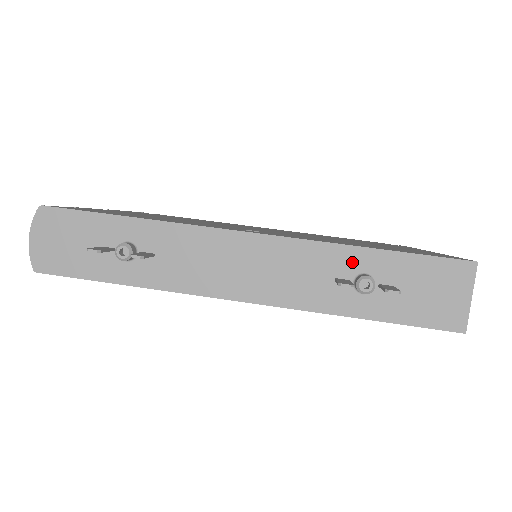
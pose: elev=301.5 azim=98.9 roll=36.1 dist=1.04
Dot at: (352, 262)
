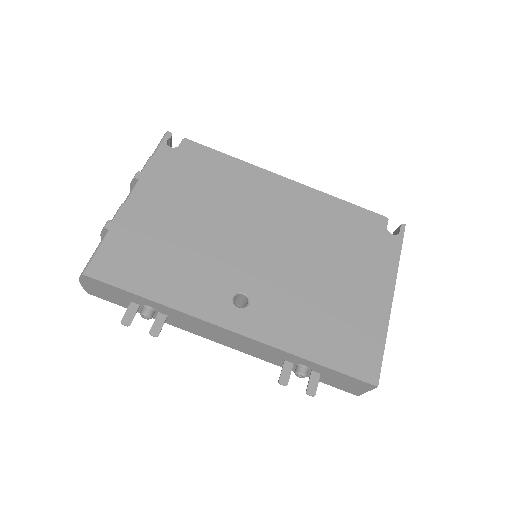
Dot at: (297, 360)
